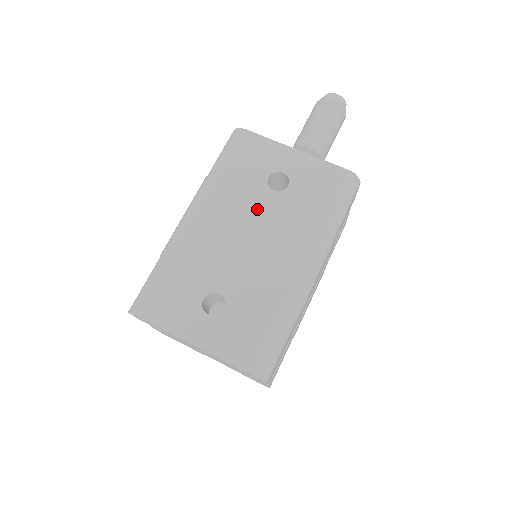
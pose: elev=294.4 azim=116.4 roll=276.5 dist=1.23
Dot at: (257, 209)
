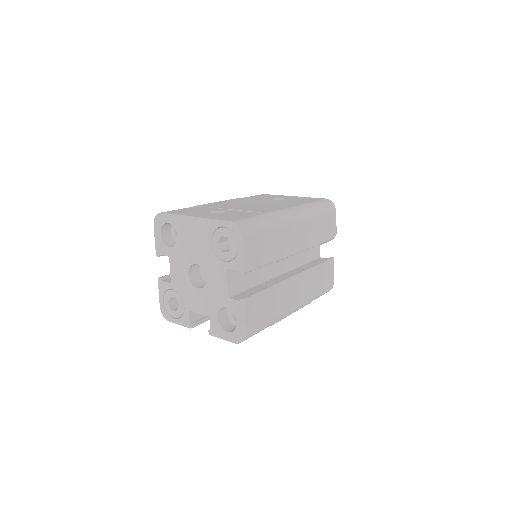
Dot at: (261, 201)
